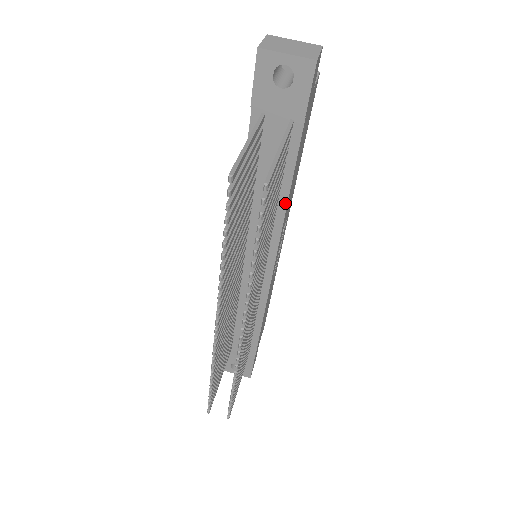
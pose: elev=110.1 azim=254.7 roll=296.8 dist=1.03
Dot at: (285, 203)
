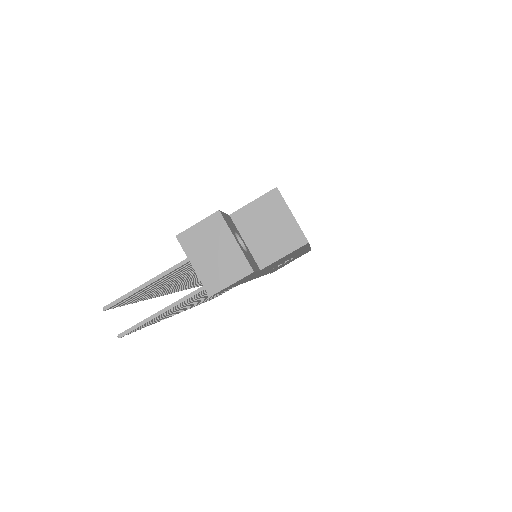
Dot at: occluded
